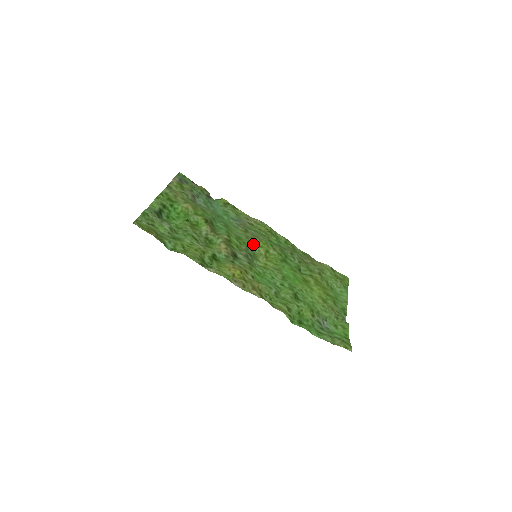
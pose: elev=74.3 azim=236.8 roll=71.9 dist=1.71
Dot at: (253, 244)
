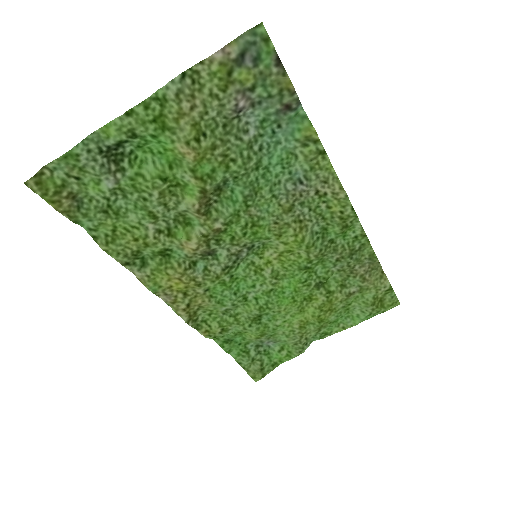
Dot at: (275, 236)
